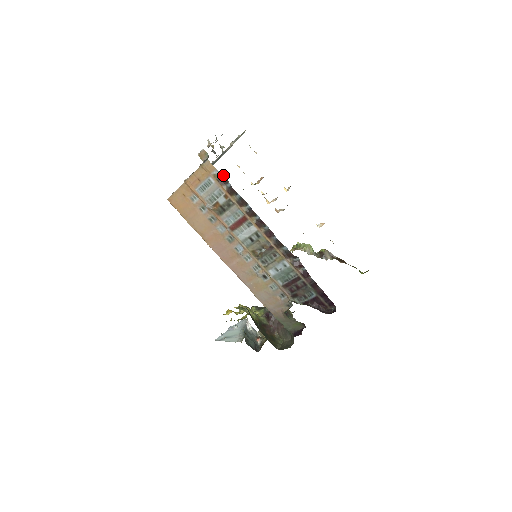
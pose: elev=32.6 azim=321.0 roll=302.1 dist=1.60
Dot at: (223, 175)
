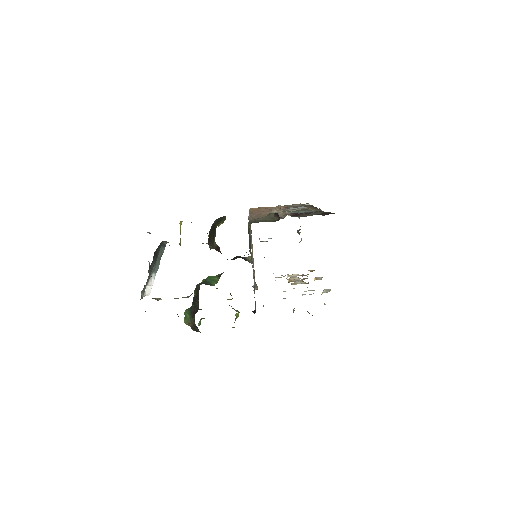
Dot at: occluded
